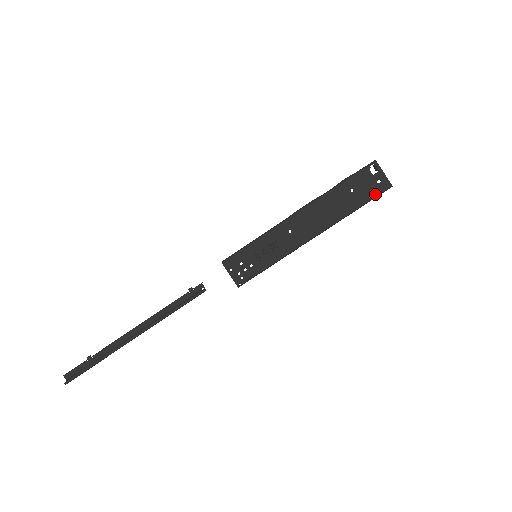
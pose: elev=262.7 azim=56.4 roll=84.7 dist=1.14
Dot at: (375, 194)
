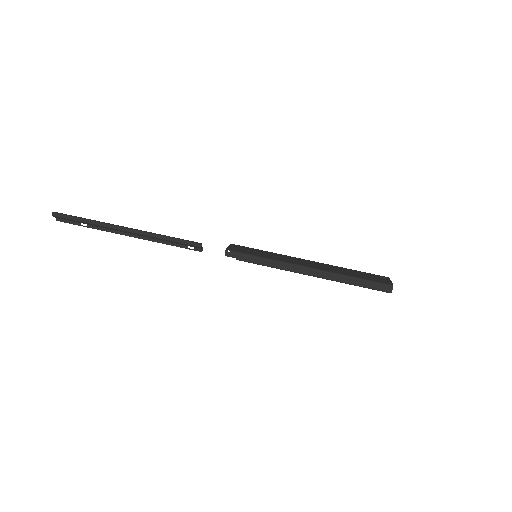
Dot at: (376, 281)
